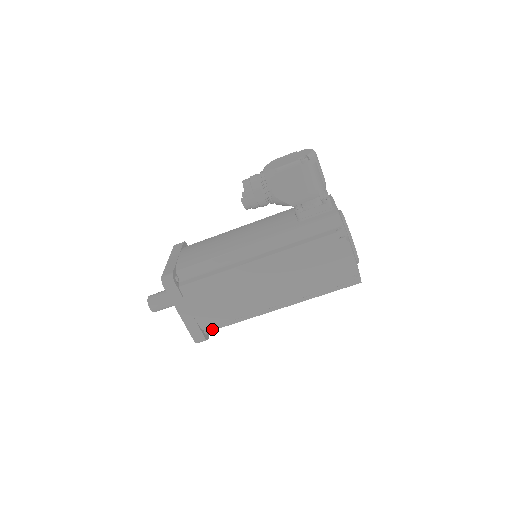
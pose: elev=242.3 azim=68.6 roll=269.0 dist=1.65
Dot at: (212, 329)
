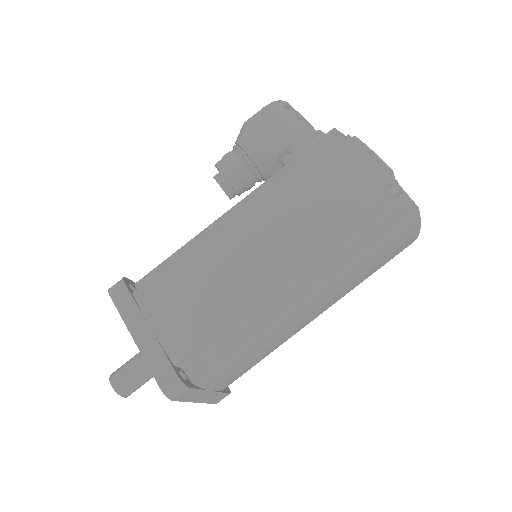
Dot at: (197, 375)
